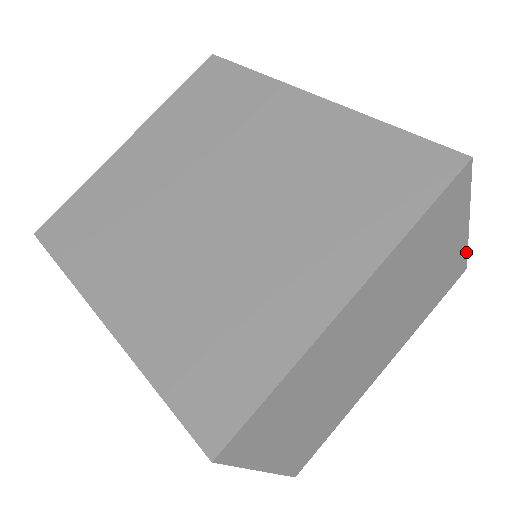
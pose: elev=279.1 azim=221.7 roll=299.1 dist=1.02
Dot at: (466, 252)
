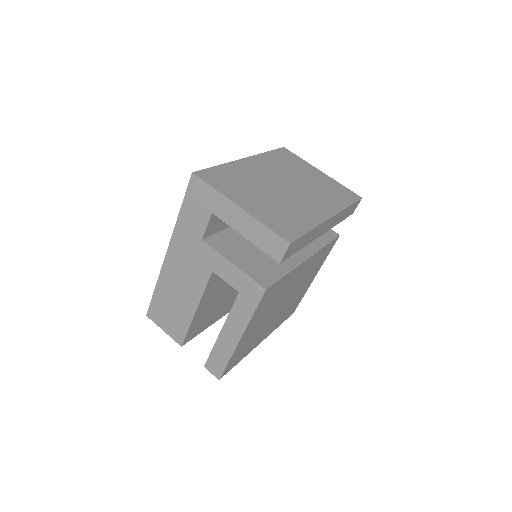
Dot at: (344, 186)
